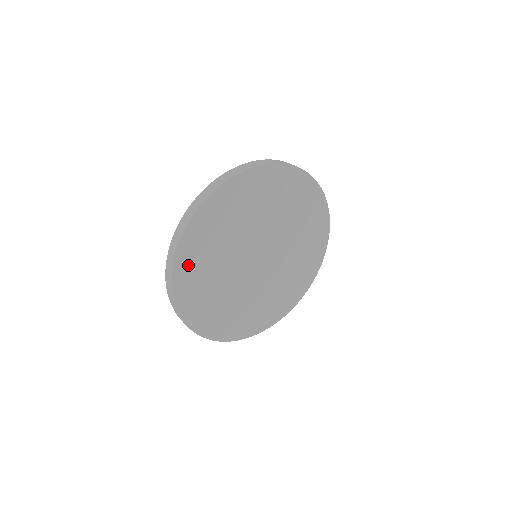
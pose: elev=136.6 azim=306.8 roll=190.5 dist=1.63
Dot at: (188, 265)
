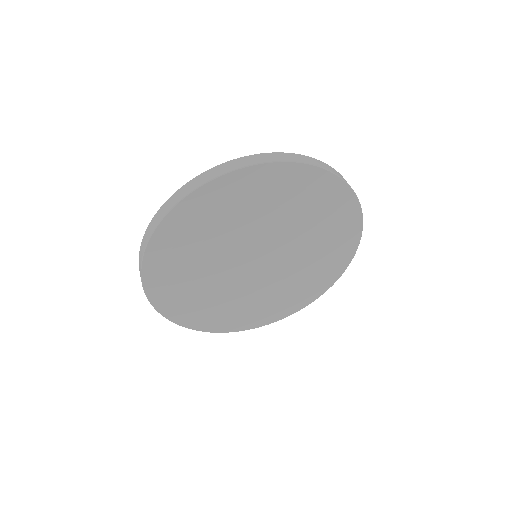
Dot at: (161, 268)
